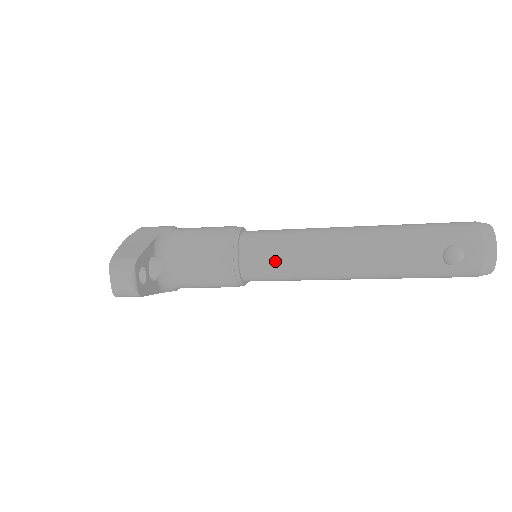
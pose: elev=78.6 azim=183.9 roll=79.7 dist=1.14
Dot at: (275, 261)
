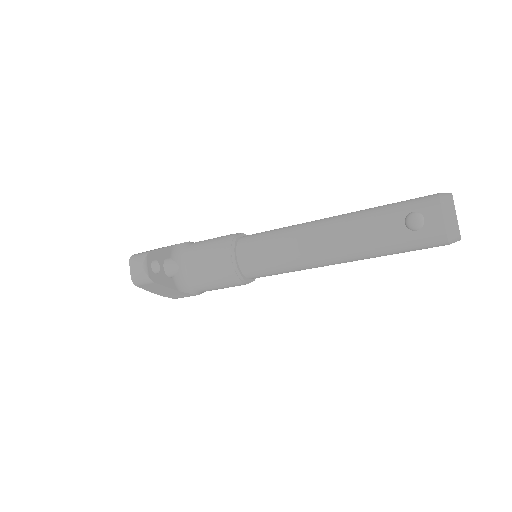
Dot at: (264, 251)
